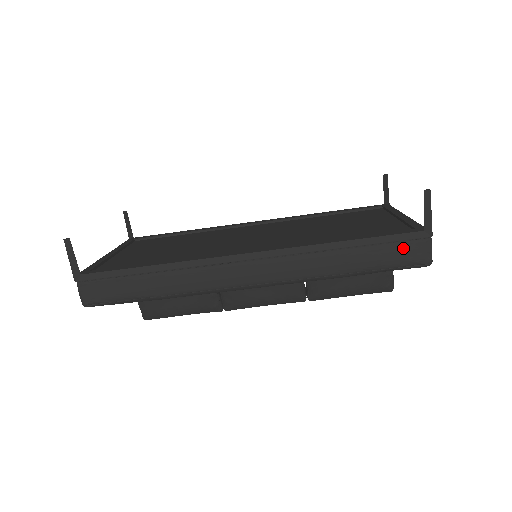
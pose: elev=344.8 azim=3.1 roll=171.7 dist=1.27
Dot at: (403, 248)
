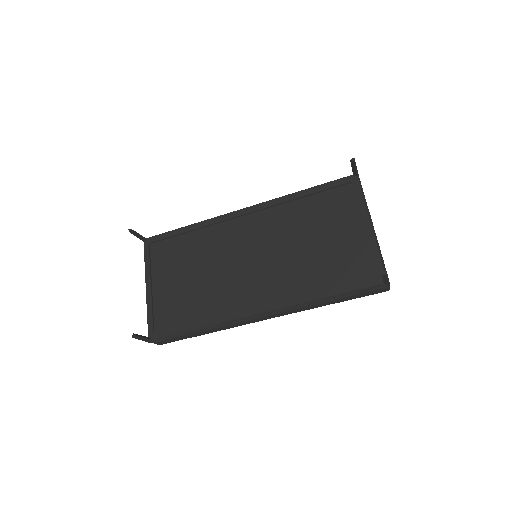
Dot at: (369, 293)
